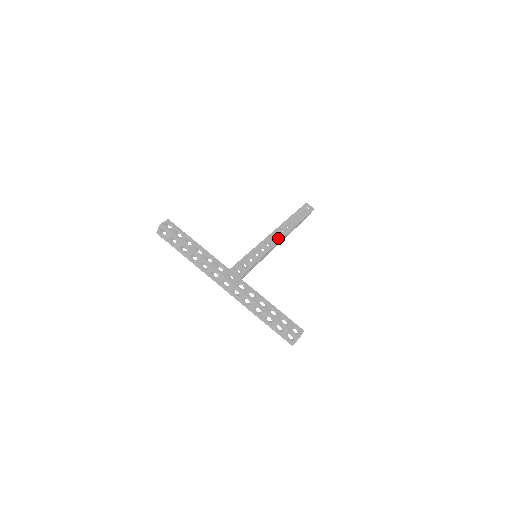
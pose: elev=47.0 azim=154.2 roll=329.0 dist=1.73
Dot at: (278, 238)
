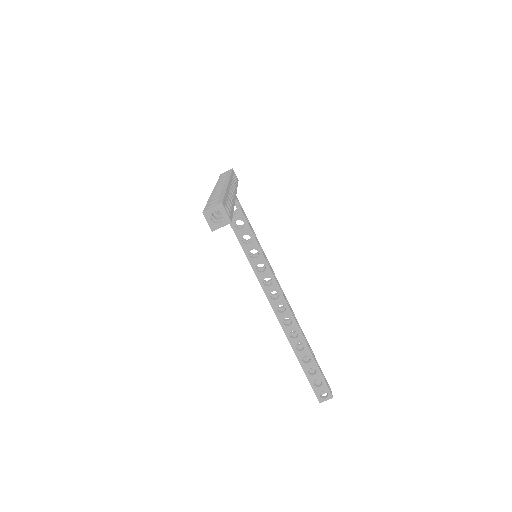
Dot at: (285, 297)
